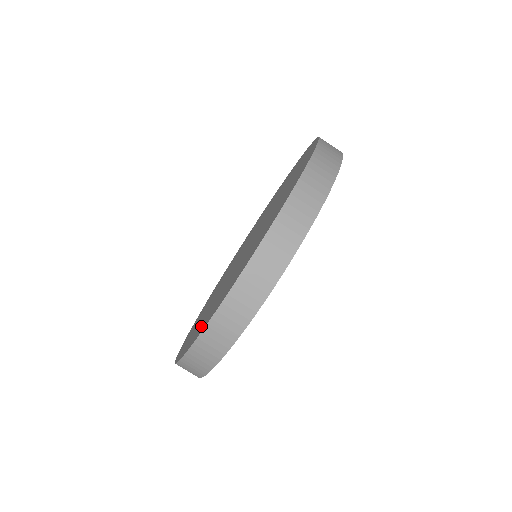
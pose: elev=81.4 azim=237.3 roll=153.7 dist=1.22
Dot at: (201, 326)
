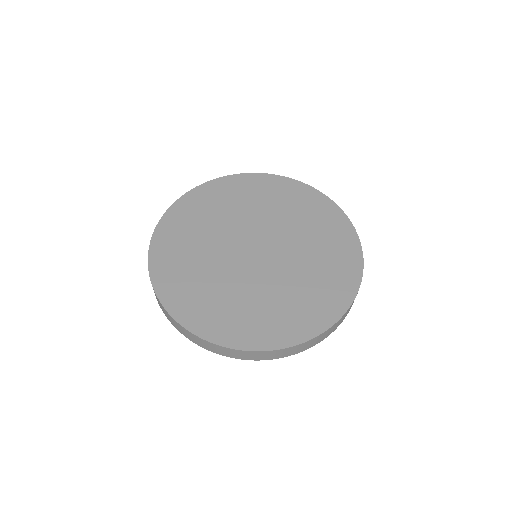
Dot at: (182, 295)
